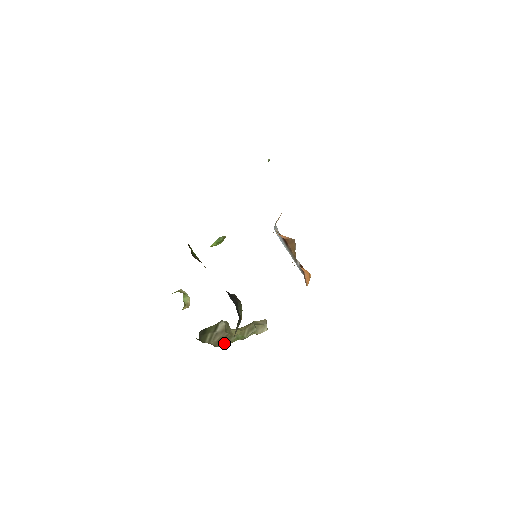
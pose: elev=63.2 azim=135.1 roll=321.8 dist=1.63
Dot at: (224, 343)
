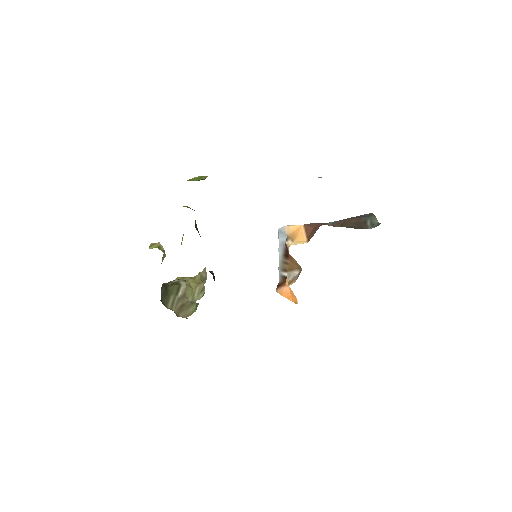
Dot at: (185, 312)
